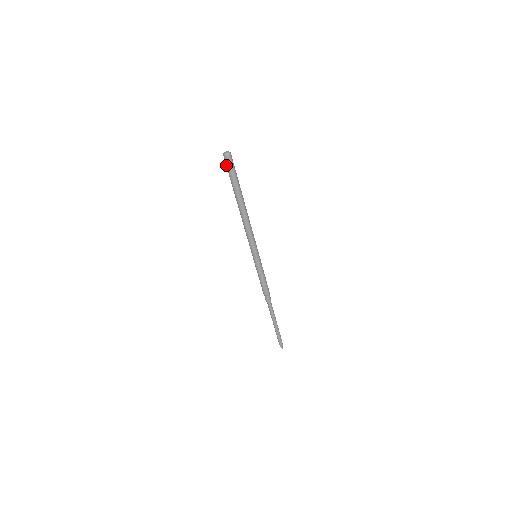
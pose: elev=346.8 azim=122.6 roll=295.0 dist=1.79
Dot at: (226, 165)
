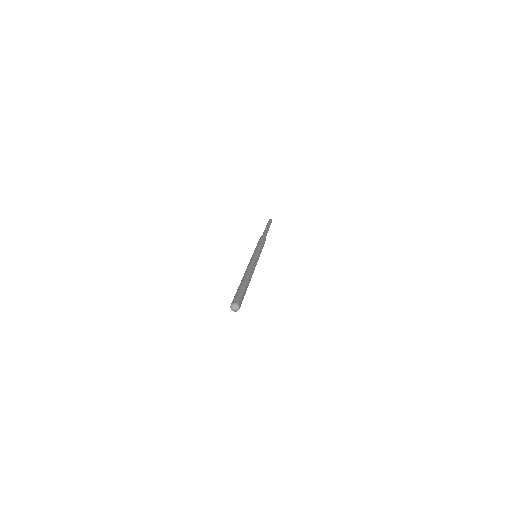
Dot at: occluded
